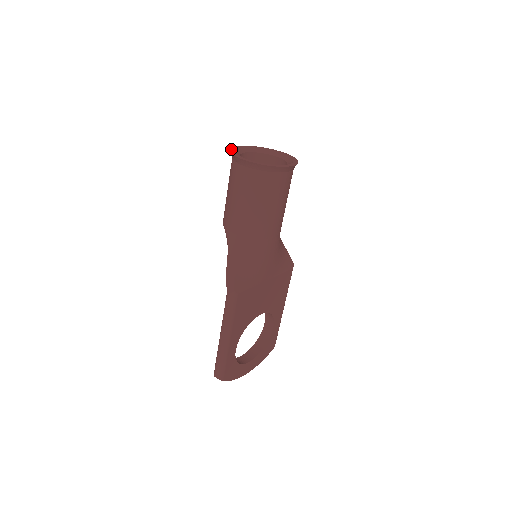
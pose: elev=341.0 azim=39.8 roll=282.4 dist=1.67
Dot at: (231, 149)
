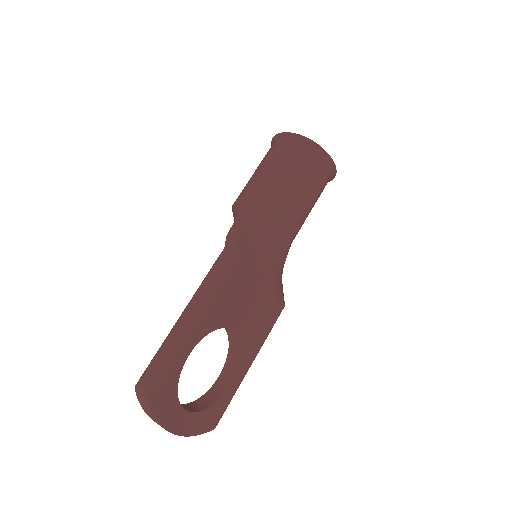
Dot at: (272, 141)
